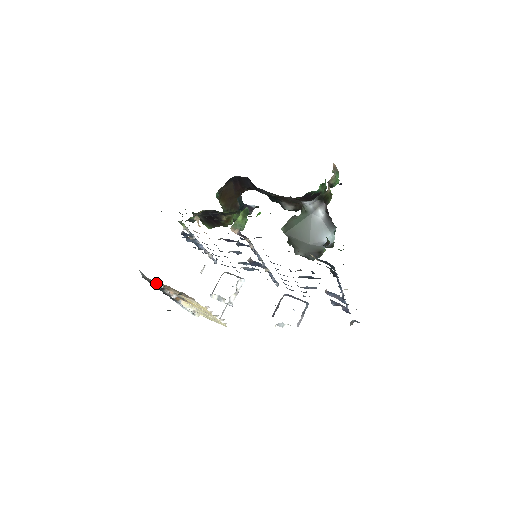
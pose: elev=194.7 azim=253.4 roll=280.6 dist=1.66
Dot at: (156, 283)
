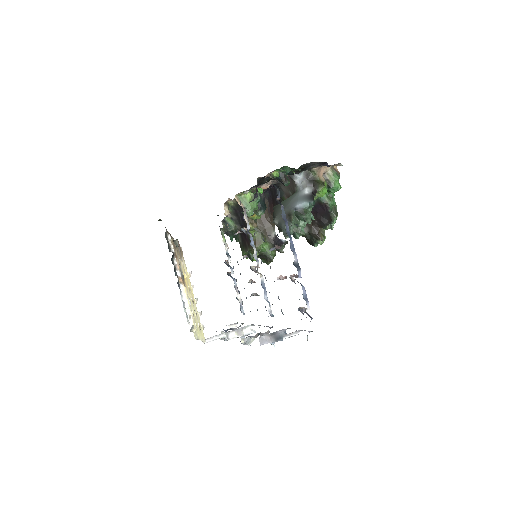
Dot at: (170, 241)
